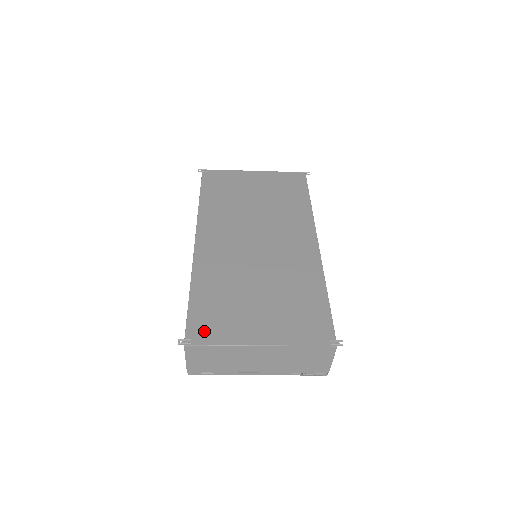
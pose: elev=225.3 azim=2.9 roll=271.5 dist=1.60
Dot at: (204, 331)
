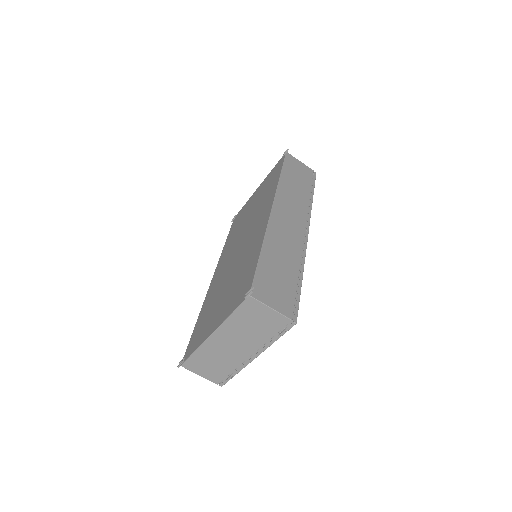
Dot at: (191, 347)
